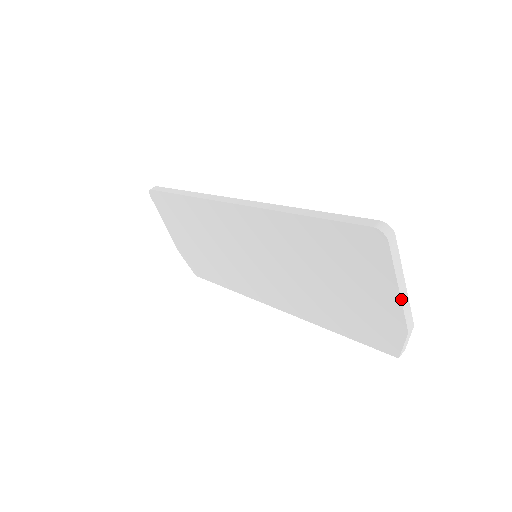
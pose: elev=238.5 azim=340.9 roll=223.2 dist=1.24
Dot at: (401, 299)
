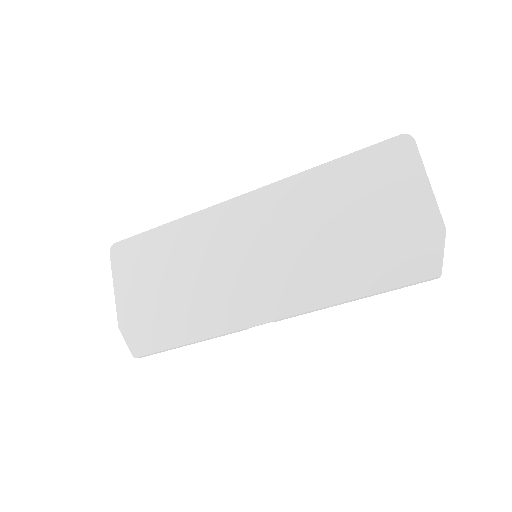
Dot at: occluded
